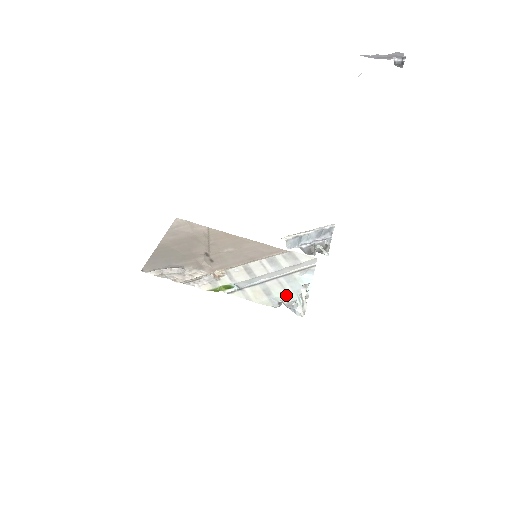
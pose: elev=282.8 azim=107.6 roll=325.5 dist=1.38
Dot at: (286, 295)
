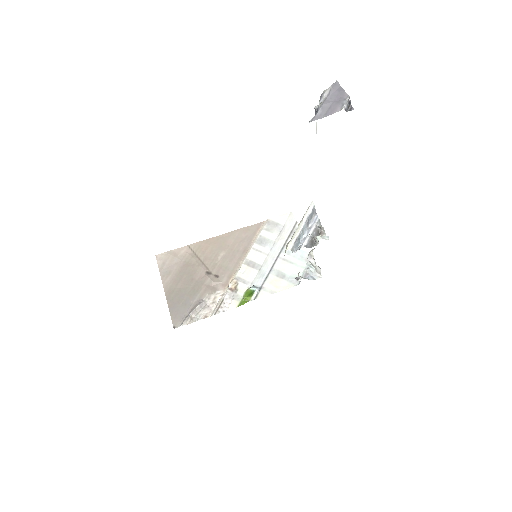
Dot at: (296, 267)
